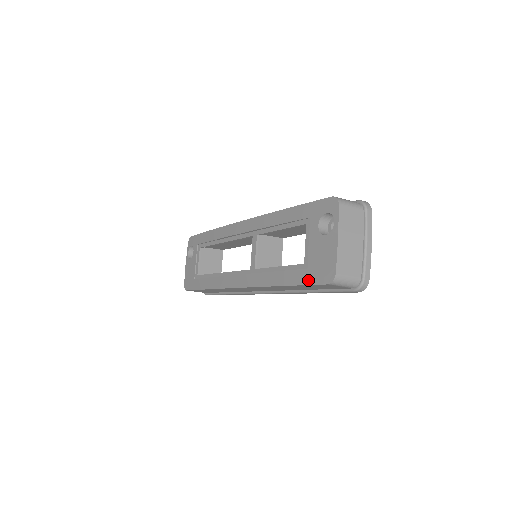
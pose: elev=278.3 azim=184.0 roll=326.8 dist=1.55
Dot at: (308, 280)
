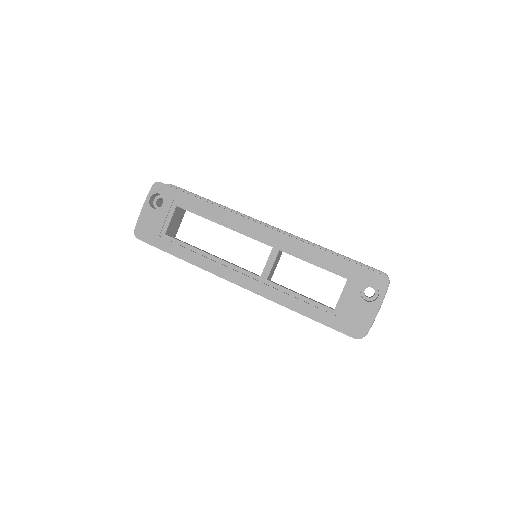
Dot at: (335, 326)
